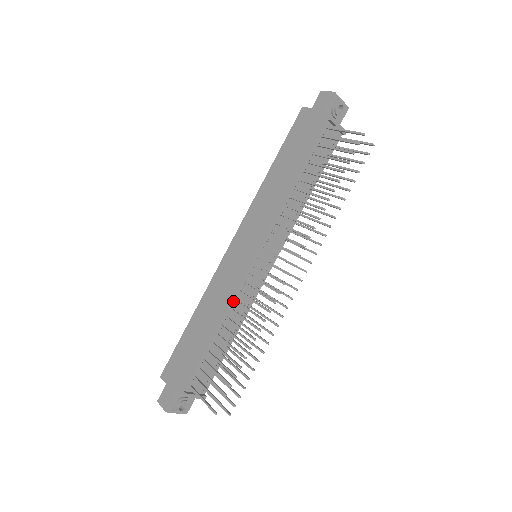
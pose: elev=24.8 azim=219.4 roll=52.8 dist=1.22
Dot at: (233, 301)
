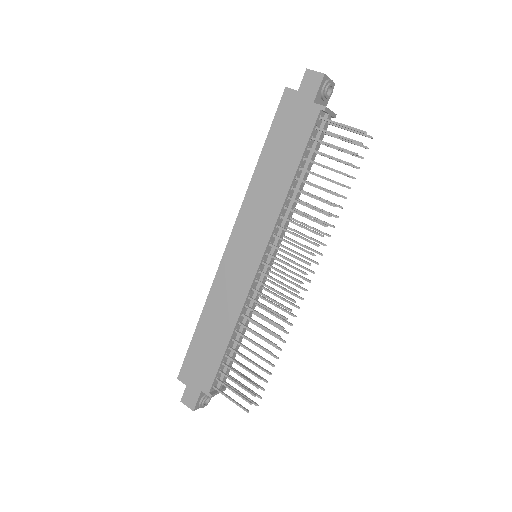
Dot at: (243, 307)
